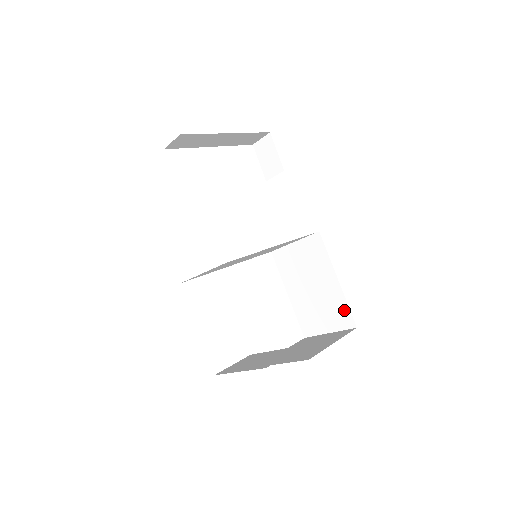
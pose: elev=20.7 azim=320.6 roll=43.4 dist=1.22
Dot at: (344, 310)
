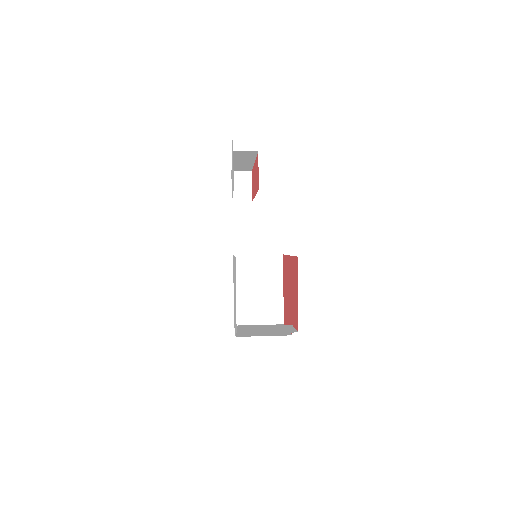
Dot at: (279, 311)
